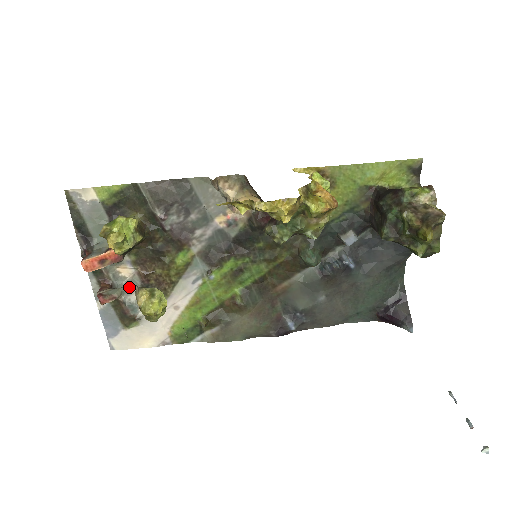
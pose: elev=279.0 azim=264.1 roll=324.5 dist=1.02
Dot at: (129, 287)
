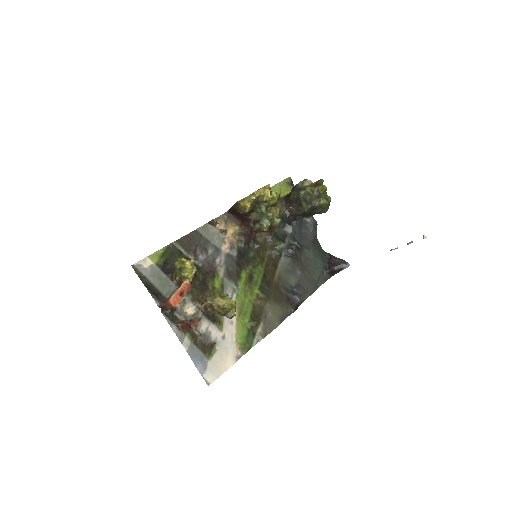
Dot at: occluded
